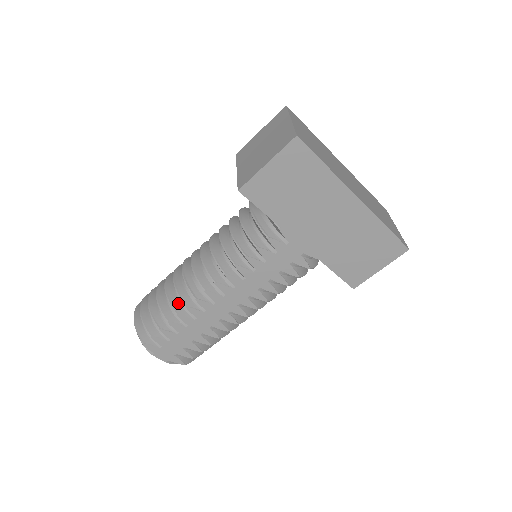
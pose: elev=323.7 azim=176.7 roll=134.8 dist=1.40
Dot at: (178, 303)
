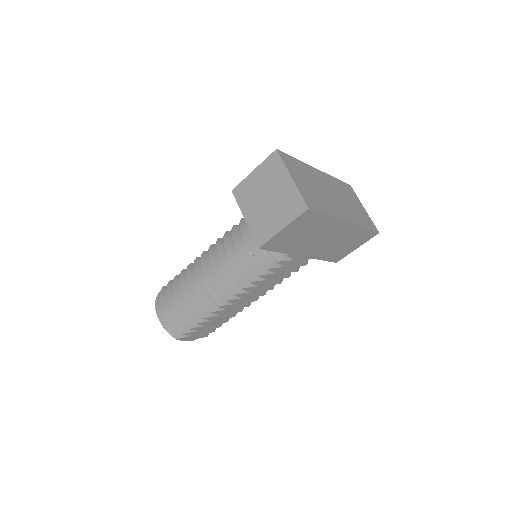
Dot at: (201, 308)
